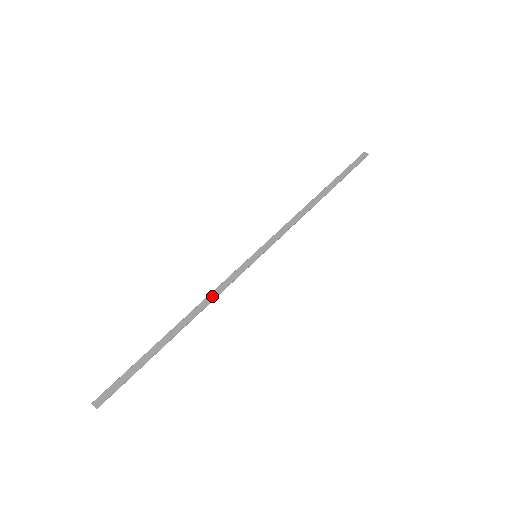
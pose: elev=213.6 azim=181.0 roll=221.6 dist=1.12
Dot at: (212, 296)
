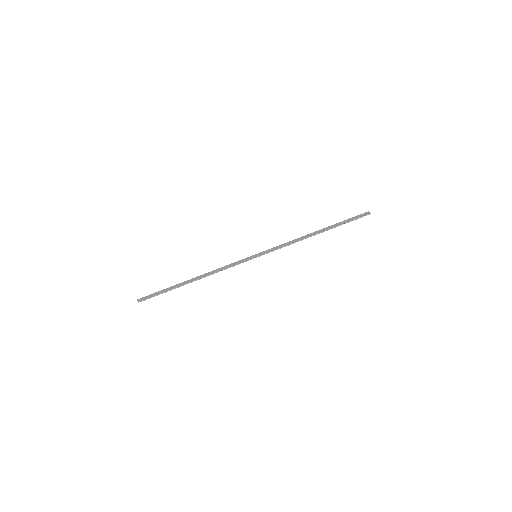
Dot at: (219, 269)
